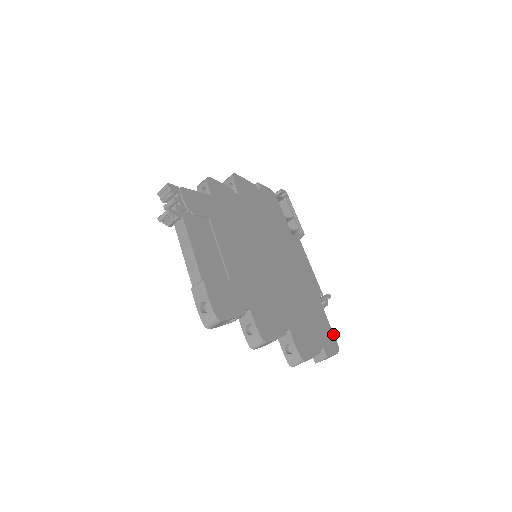
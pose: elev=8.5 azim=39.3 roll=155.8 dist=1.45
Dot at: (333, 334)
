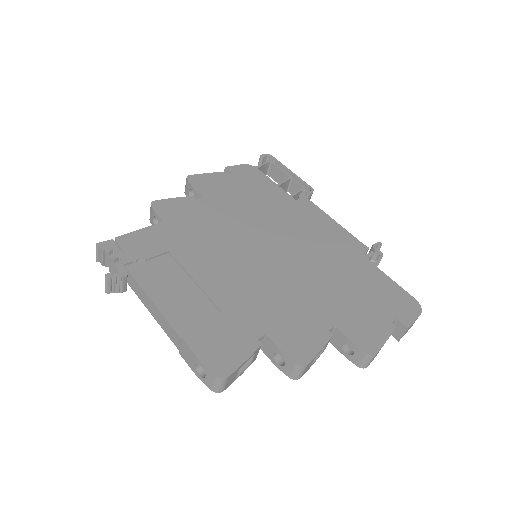
Dot at: (404, 291)
